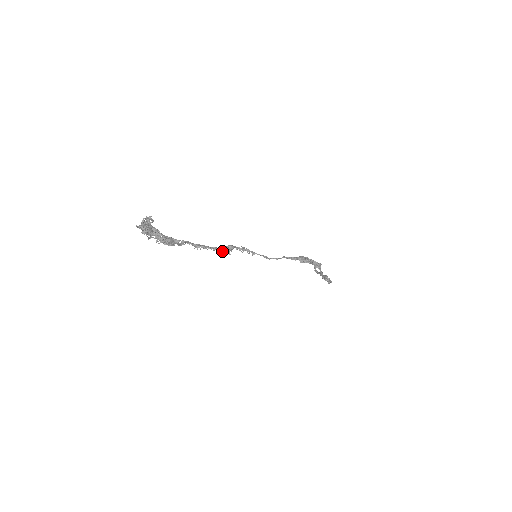
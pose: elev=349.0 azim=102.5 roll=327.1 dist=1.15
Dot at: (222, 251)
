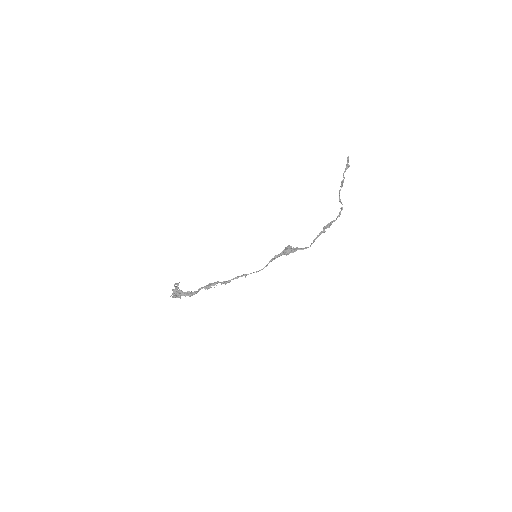
Dot at: occluded
